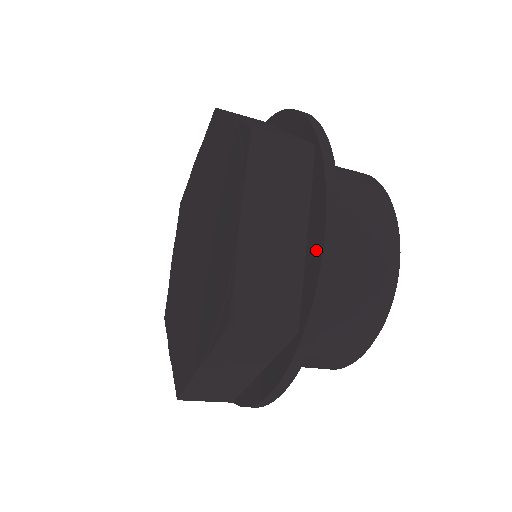
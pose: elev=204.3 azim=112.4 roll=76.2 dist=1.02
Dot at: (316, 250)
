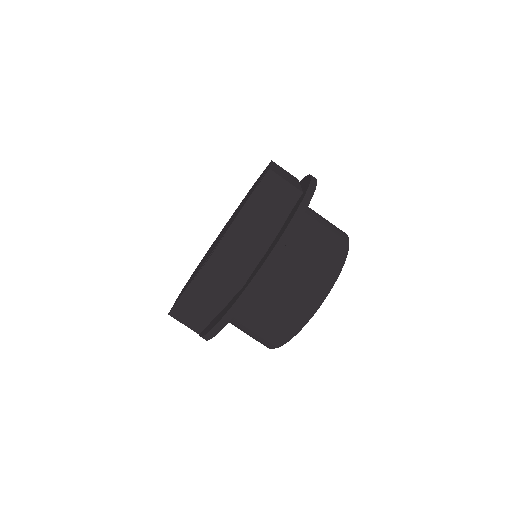
Dot at: (274, 245)
